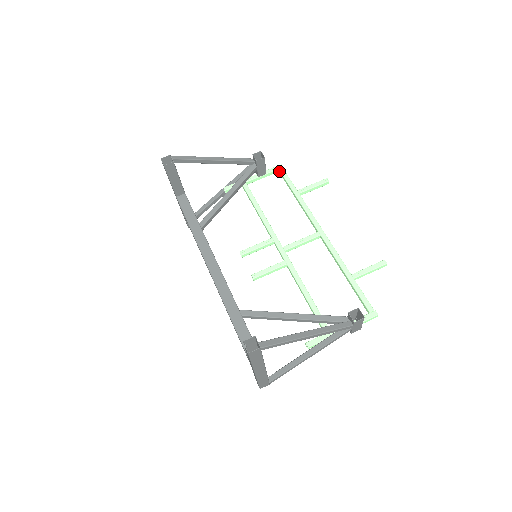
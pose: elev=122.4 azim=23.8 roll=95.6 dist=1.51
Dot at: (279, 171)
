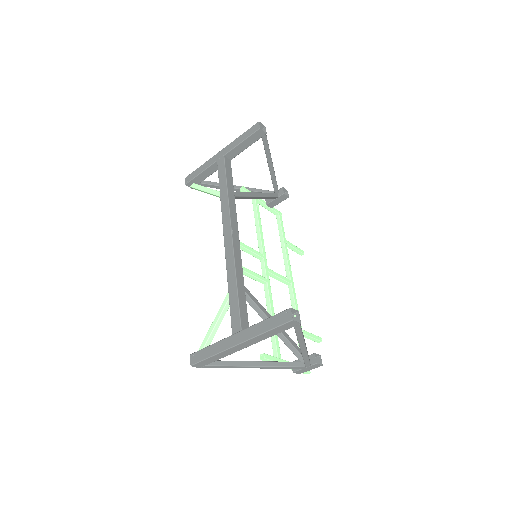
Dot at: (278, 215)
